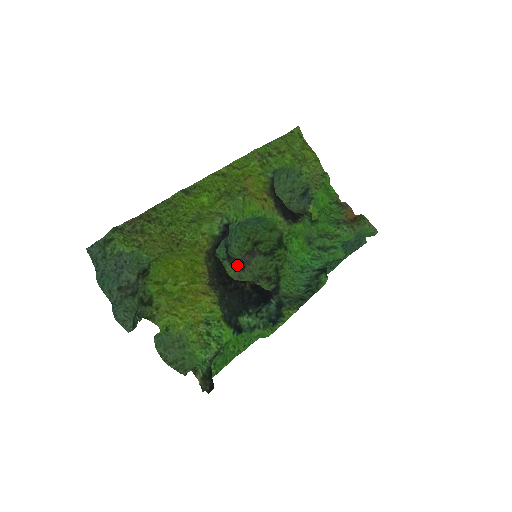
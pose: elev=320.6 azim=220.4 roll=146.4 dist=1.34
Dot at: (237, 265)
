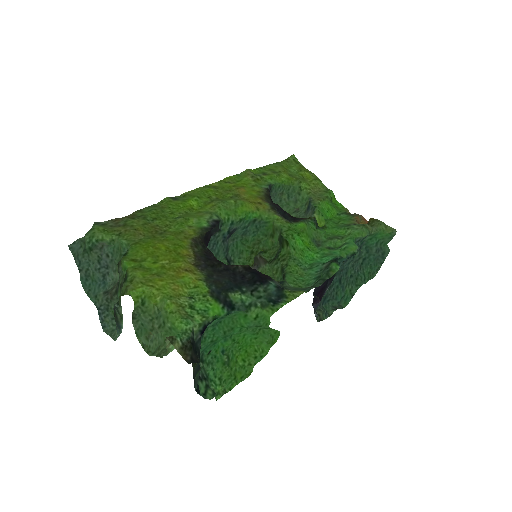
Dot at: occluded
